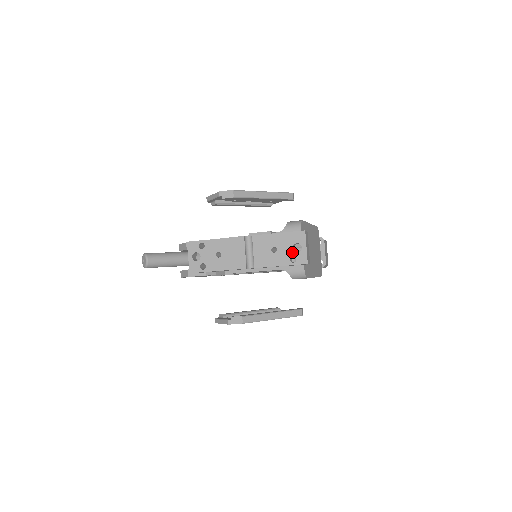
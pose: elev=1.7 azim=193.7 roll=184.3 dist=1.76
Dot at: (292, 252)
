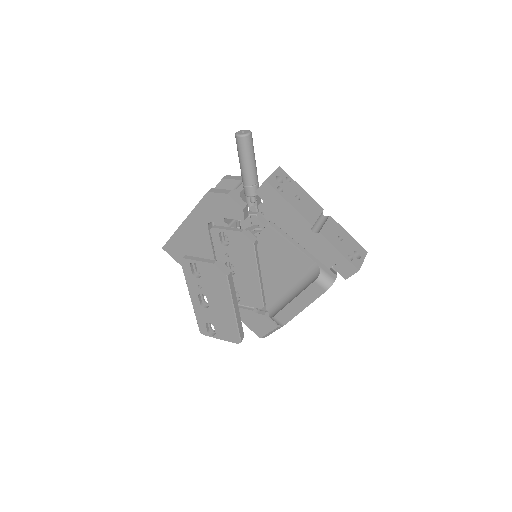
Dot at: (352, 253)
